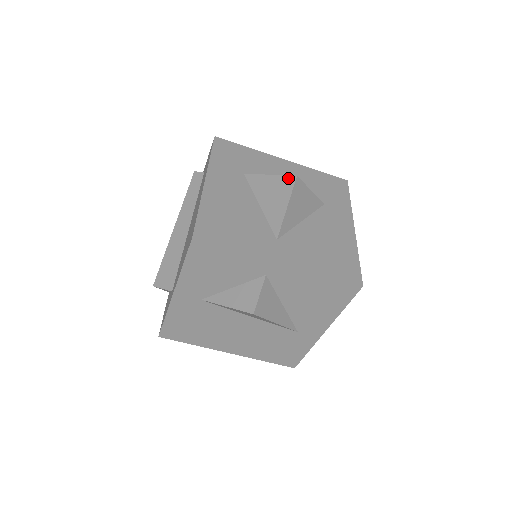
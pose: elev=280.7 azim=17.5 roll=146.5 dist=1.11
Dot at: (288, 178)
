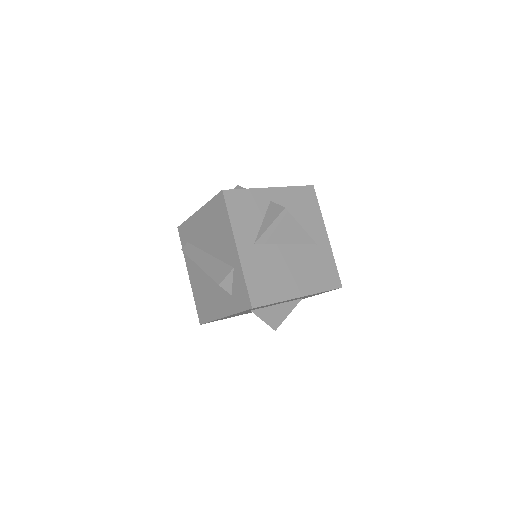
Dot at: occluded
